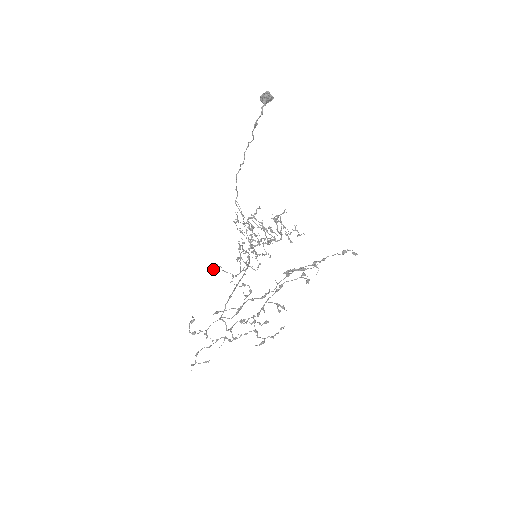
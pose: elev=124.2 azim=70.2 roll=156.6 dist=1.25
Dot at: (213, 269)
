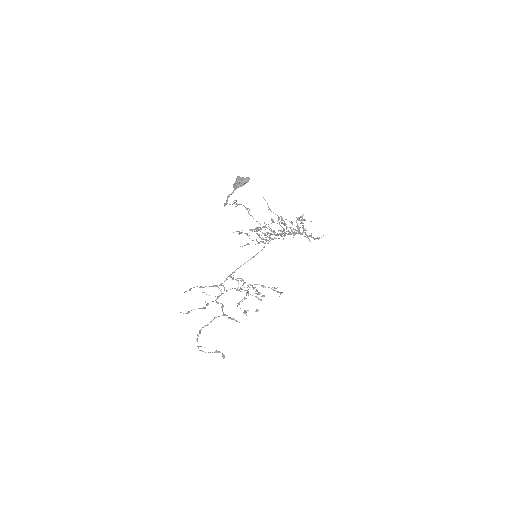
Dot at: occluded
